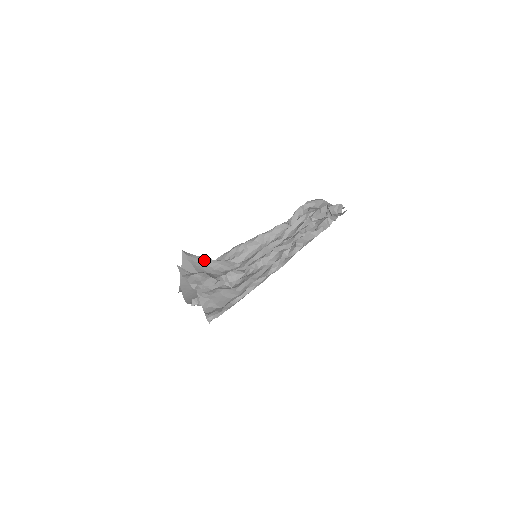
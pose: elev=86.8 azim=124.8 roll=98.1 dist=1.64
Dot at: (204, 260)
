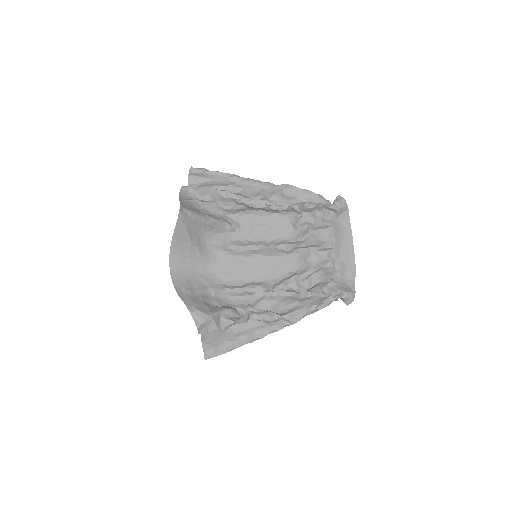
Dot at: (200, 221)
